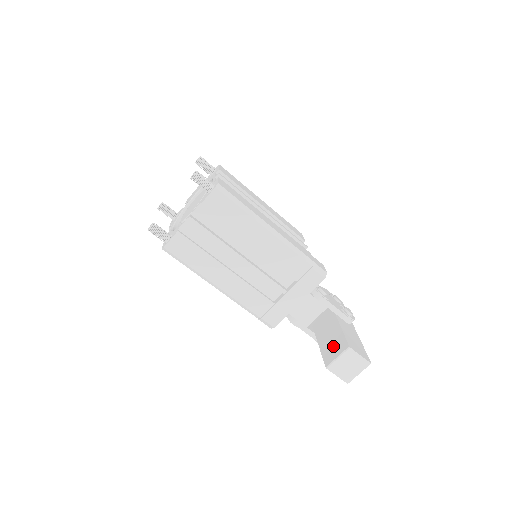
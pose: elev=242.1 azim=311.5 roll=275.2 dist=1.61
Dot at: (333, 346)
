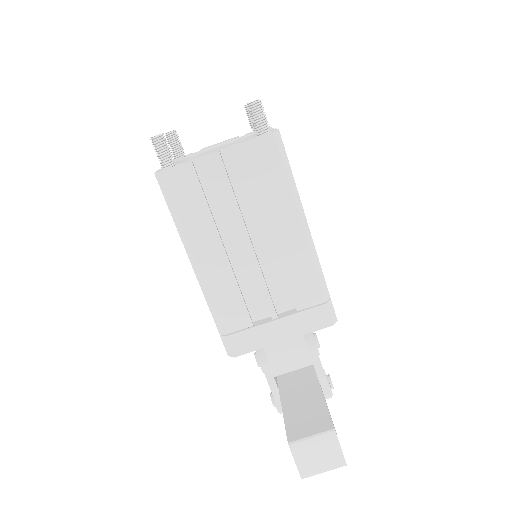
Dot at: (307, 418)
